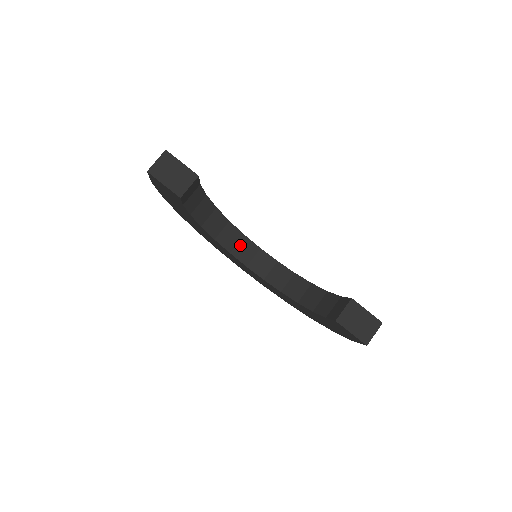
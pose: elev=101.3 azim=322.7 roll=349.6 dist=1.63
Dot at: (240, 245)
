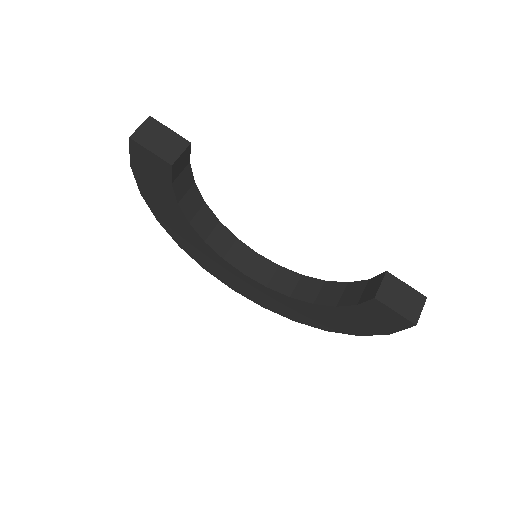
Dot at: (234, 250)
